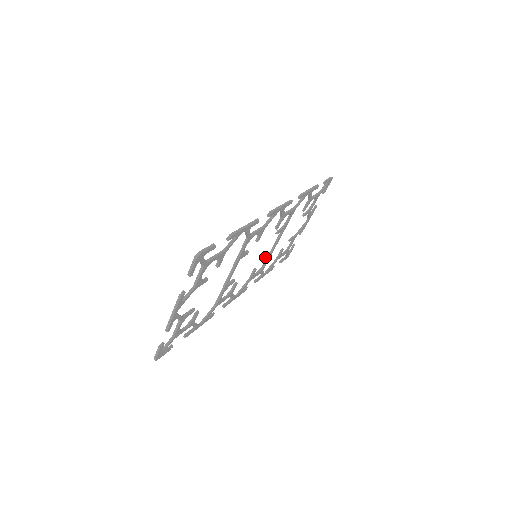
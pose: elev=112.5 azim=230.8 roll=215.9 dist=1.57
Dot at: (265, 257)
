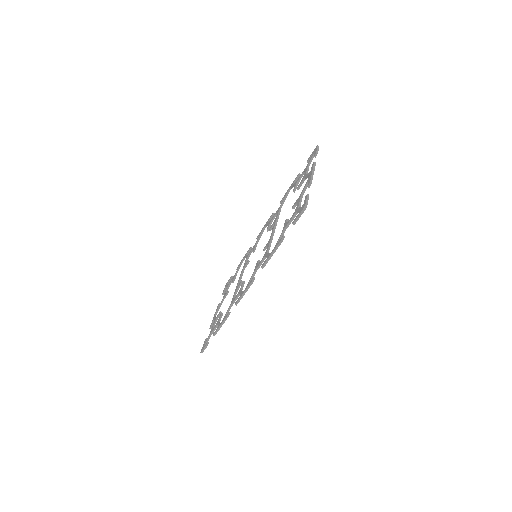
Dot at: (271, 229)
